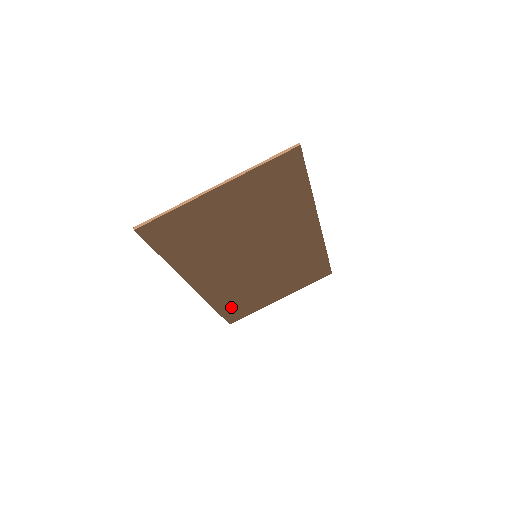
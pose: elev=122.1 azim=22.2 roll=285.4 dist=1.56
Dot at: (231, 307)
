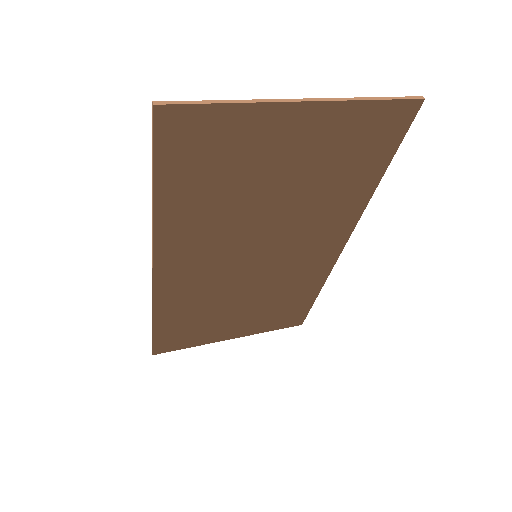
Dot at: (173, 327)
